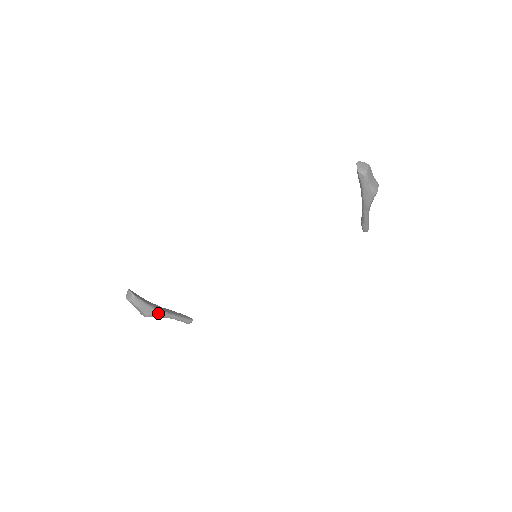
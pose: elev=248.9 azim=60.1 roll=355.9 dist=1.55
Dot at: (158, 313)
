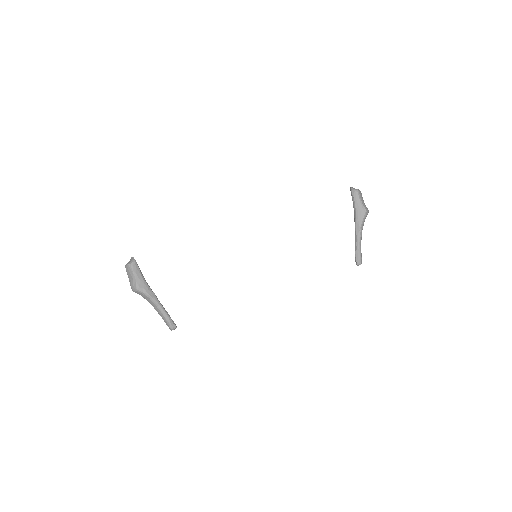
Dot at: (149, 291)
